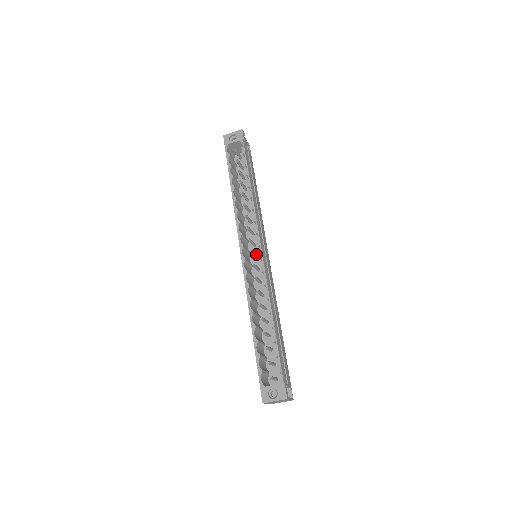
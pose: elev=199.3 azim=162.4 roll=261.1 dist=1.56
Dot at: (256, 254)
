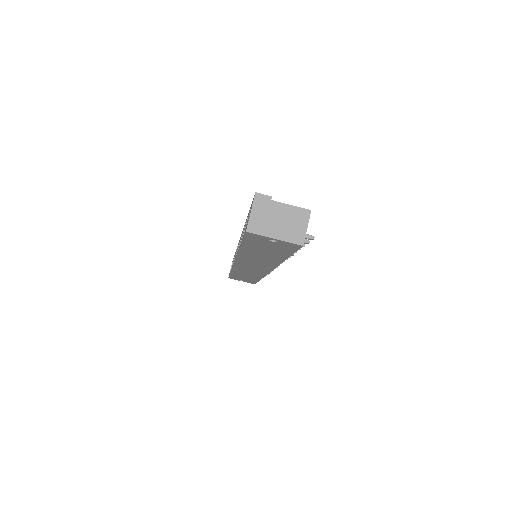
Dot at: occluded
